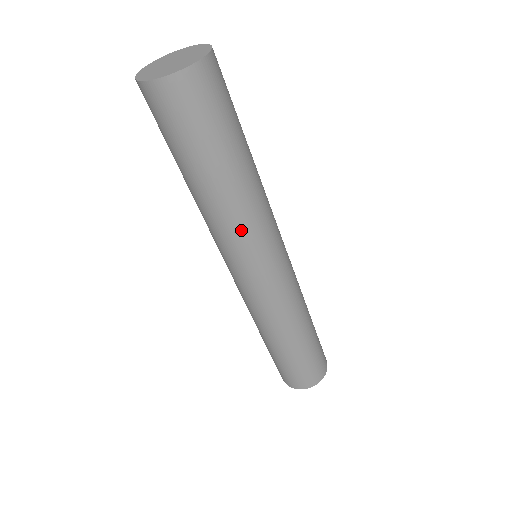
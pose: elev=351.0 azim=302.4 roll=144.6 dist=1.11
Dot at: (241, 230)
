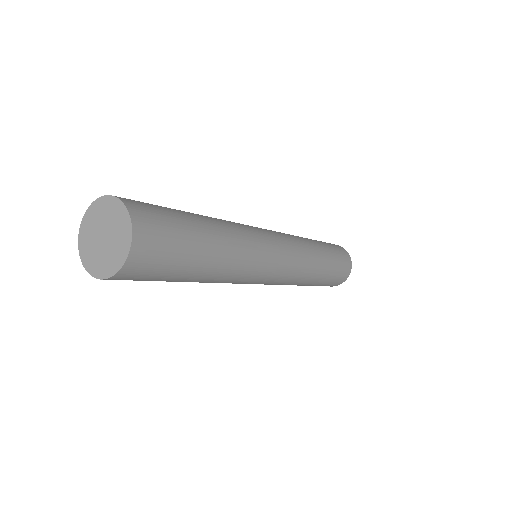
Dot at: occluded
